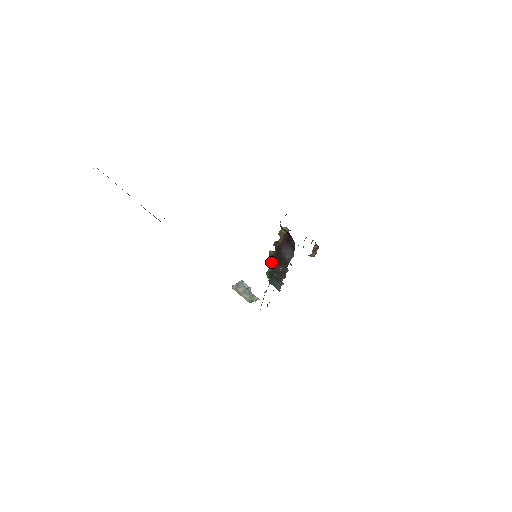
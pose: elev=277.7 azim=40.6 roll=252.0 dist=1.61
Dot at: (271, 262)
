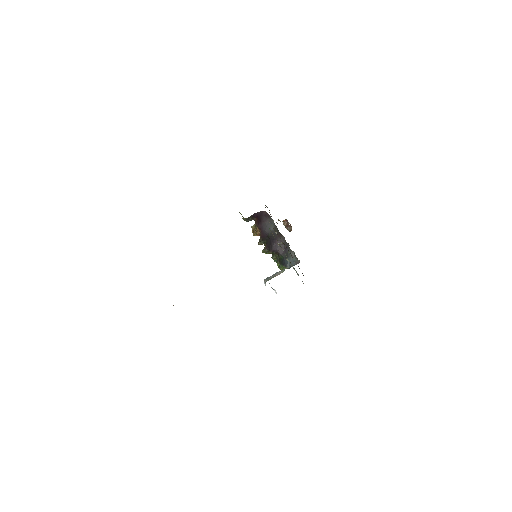
Dot at: occluded
